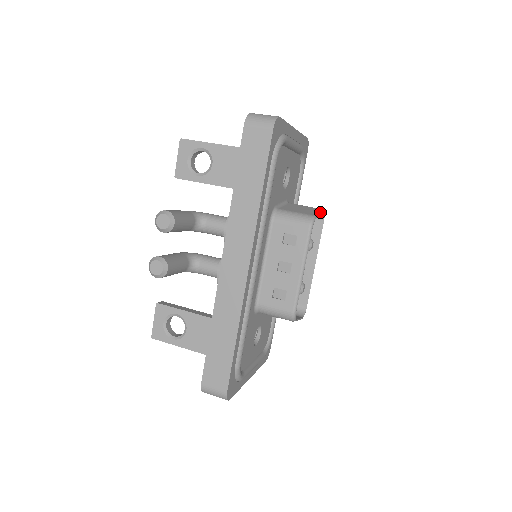
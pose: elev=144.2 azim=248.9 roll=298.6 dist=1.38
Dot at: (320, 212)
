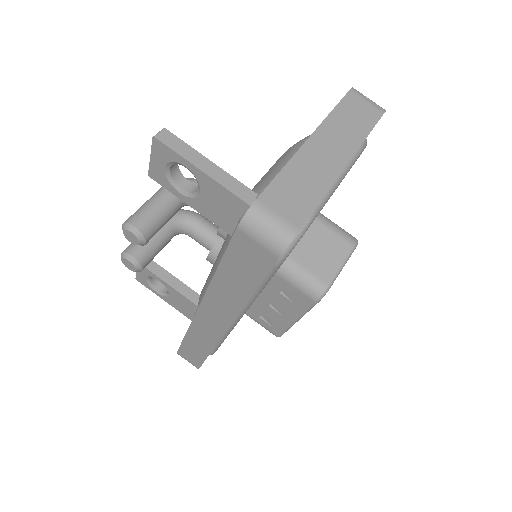
Dot at: (346, 261)
